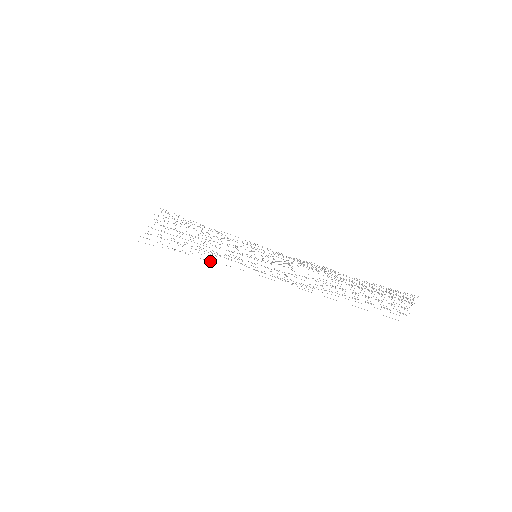
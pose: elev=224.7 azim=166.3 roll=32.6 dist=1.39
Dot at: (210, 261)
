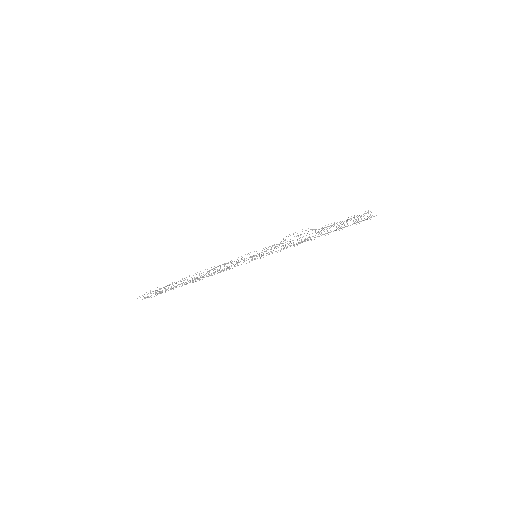
Dot at: occluded
